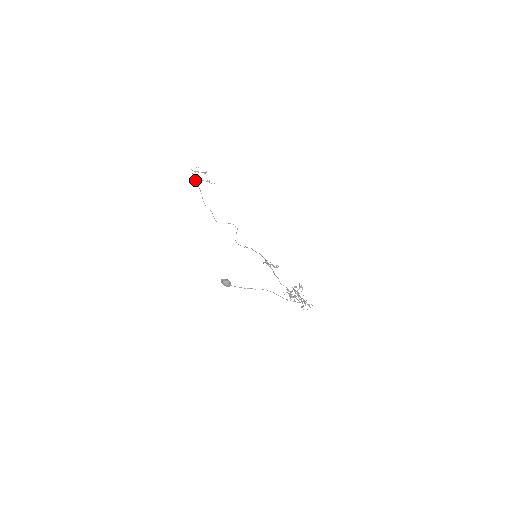
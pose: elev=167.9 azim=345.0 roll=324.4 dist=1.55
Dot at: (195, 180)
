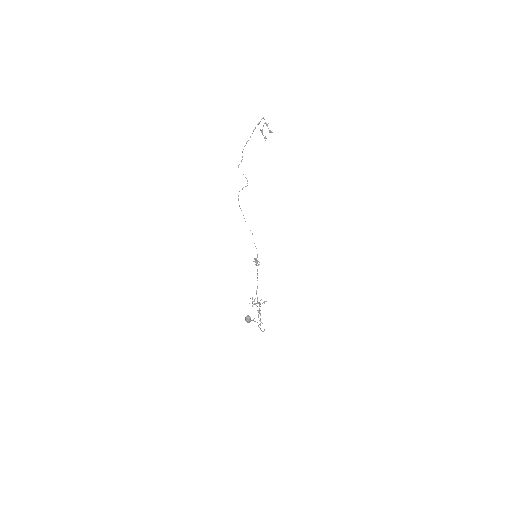
Dot at: occluded
